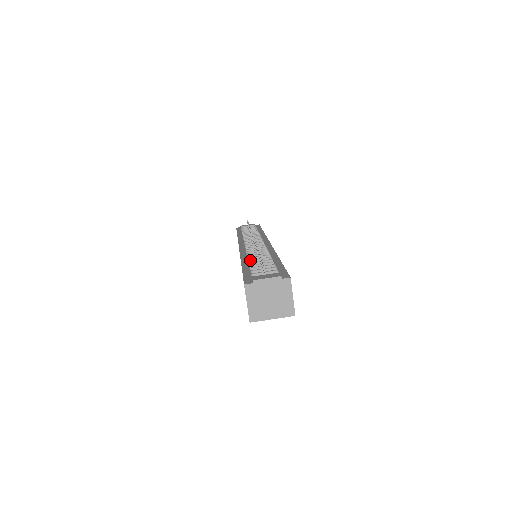
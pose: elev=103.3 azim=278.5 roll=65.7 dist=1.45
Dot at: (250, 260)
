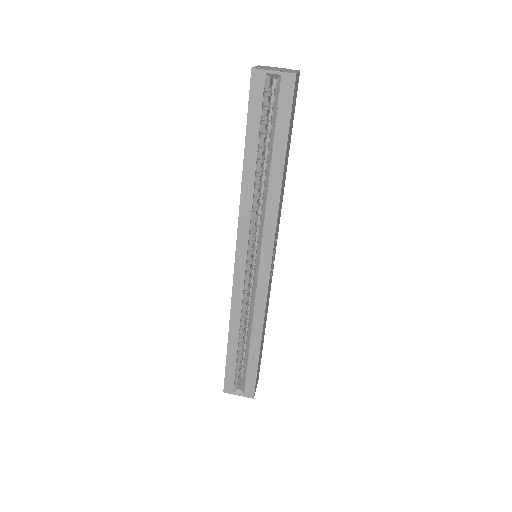
Dot at: occluded
